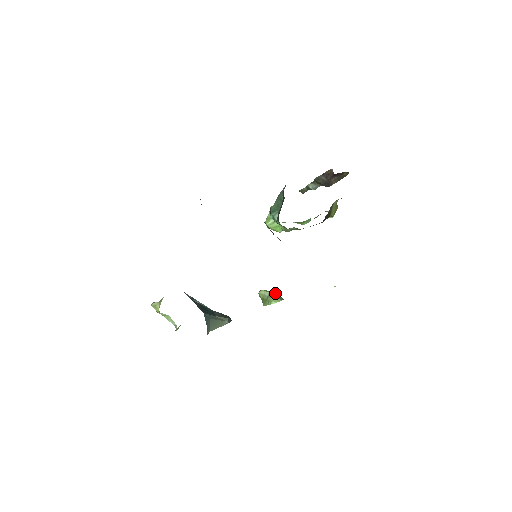
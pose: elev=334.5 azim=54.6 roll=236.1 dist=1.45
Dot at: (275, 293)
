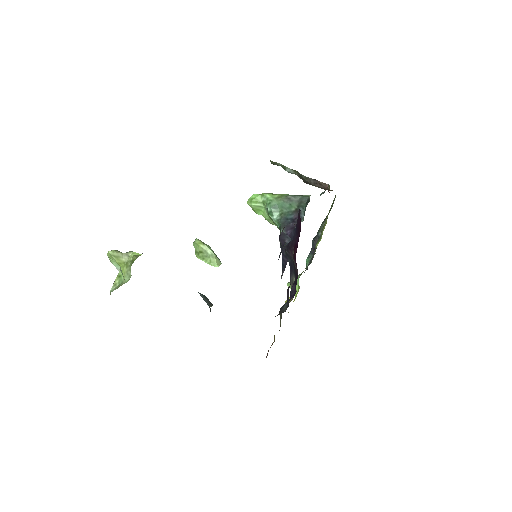
Dot at: occluded
